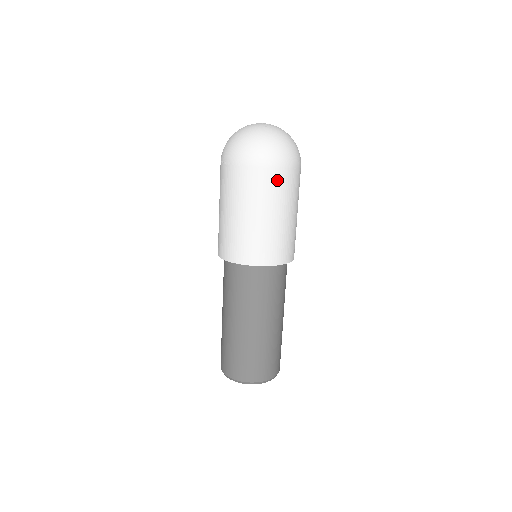
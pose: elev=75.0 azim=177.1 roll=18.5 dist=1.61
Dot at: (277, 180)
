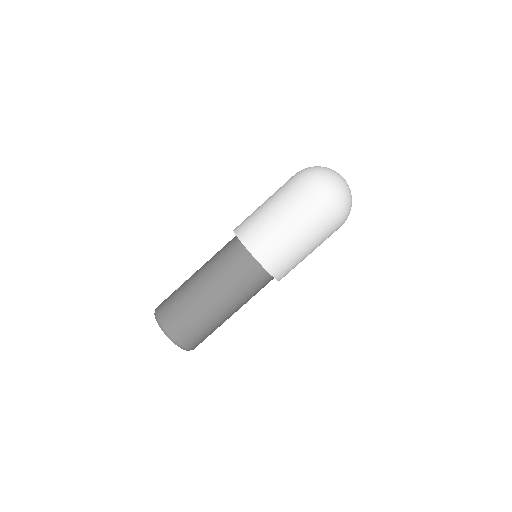
Dot at: (325, 222)
